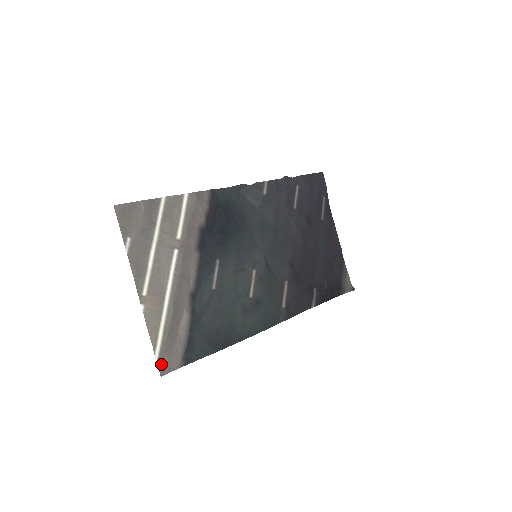
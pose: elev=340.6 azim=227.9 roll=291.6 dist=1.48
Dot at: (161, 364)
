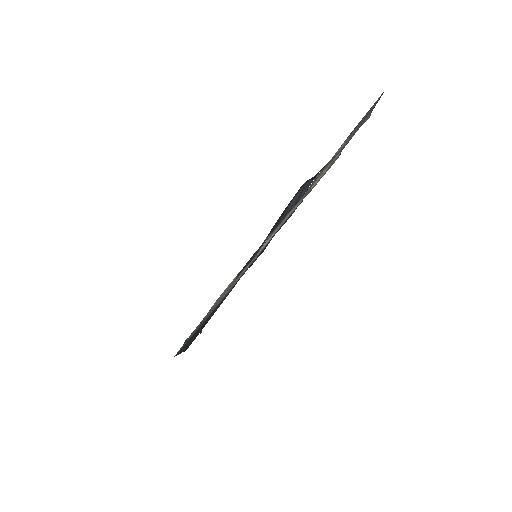
Dot at: occluded
